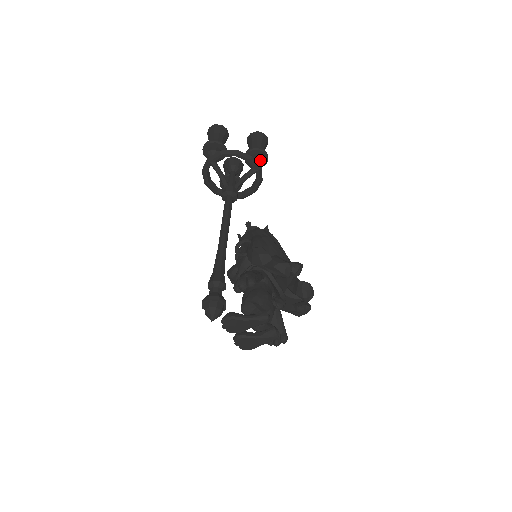
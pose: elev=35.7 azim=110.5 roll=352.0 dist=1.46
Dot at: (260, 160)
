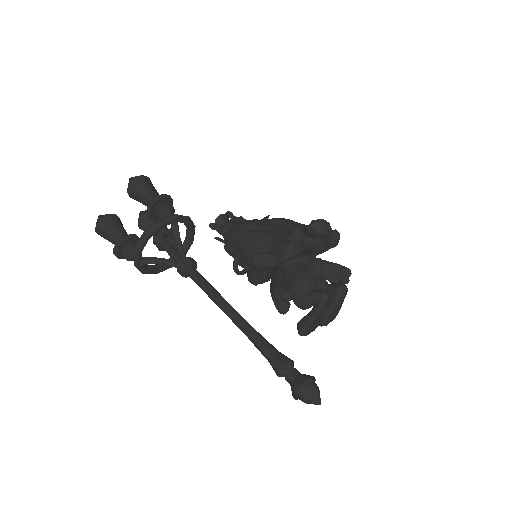
Dot at: (166, 209)
